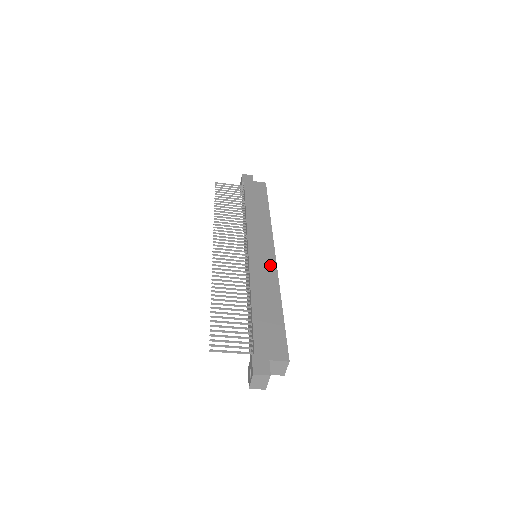
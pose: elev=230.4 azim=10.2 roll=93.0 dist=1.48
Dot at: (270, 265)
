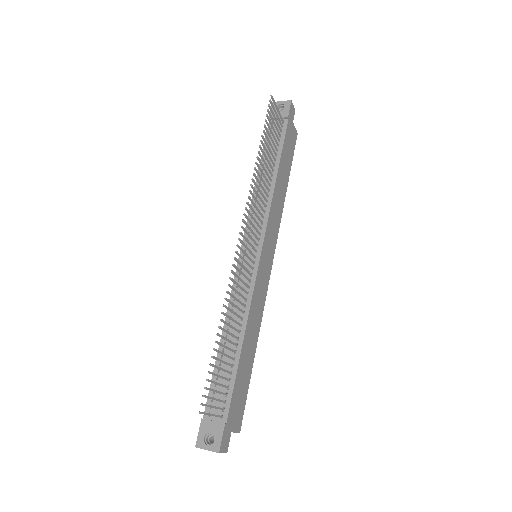
Dot at: (265, 287)
